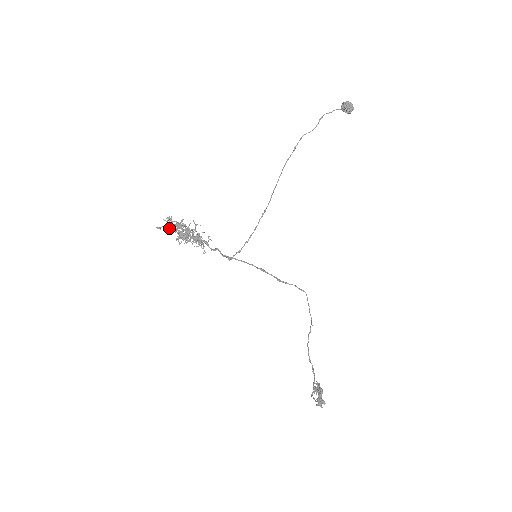
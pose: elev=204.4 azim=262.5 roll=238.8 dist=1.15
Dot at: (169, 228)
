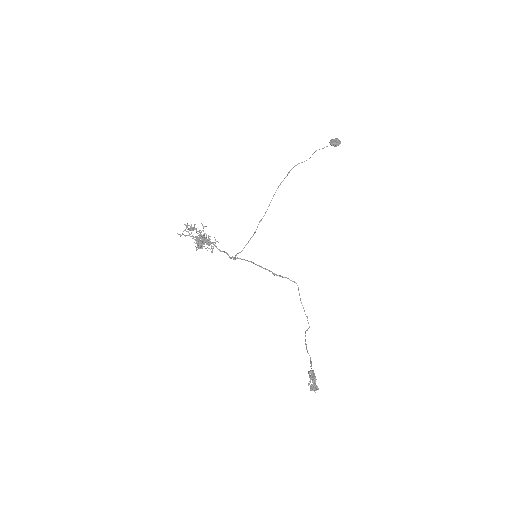
Dot at: occluded
